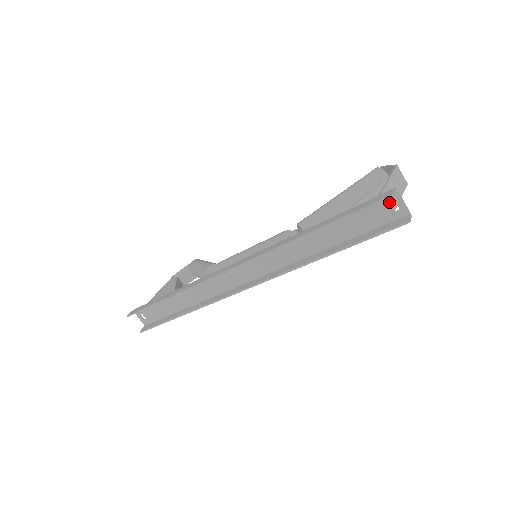
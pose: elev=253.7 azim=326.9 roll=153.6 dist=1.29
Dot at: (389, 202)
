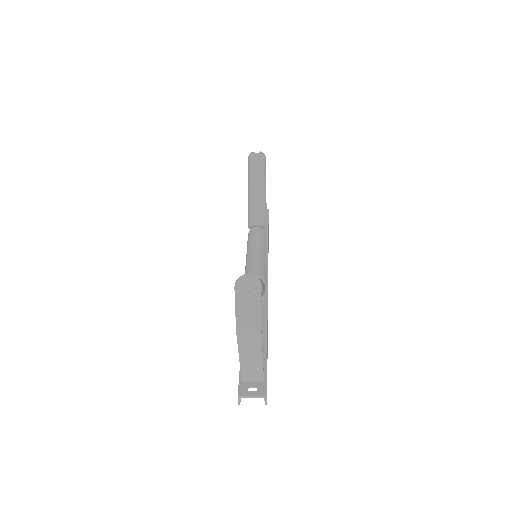
Dot at: (247, 388)
